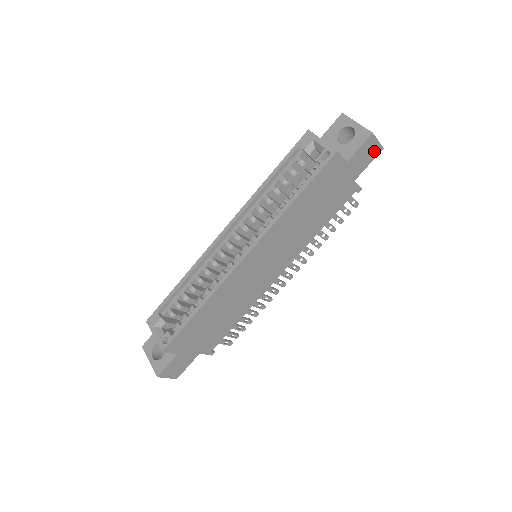
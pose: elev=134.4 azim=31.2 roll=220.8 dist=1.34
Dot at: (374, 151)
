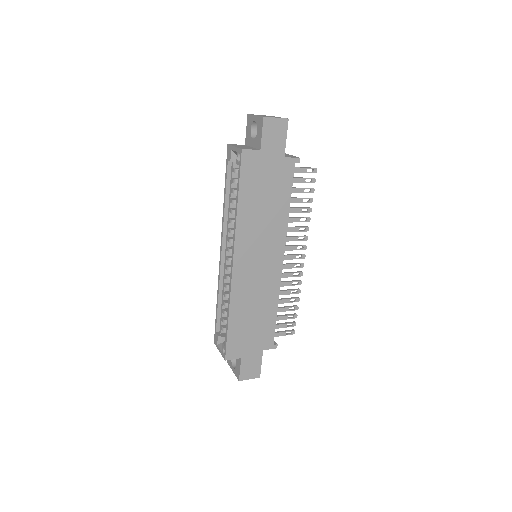
Dot at: (281, 127)
